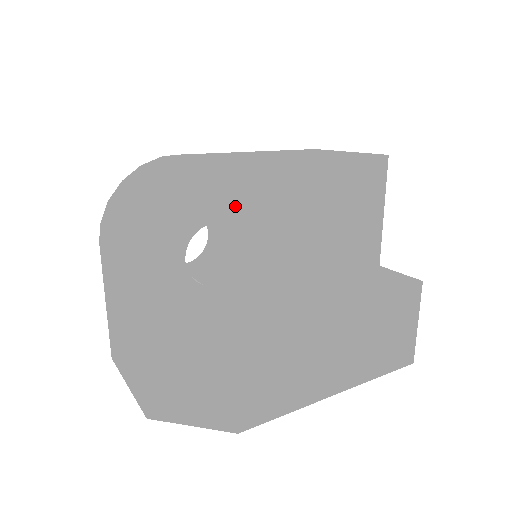
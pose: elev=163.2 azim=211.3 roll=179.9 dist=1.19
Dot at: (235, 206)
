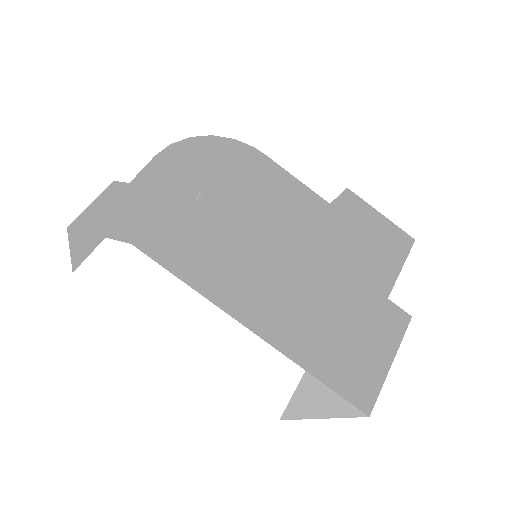
Dot at: (264, 194)
